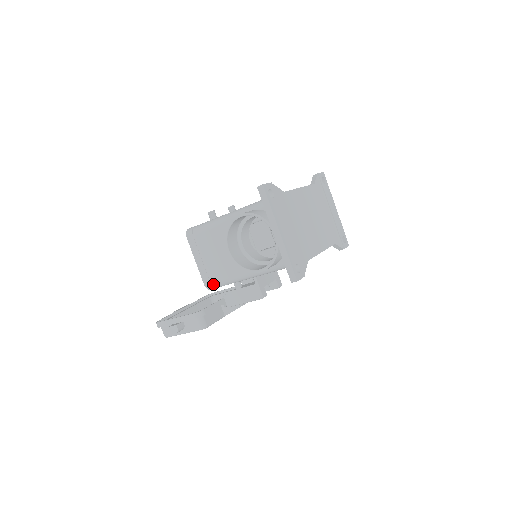
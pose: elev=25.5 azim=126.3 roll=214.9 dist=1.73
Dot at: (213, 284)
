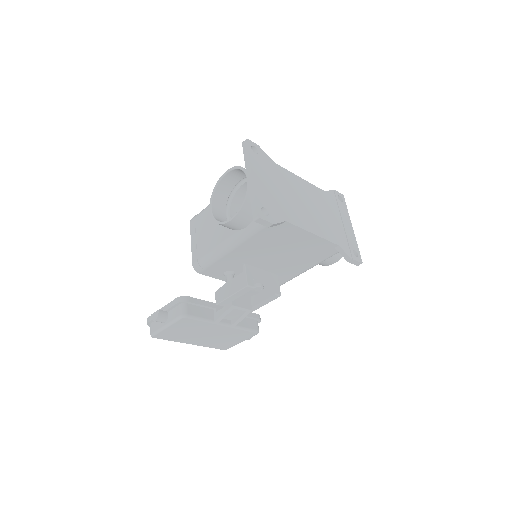
Dot at: (199, 262)
